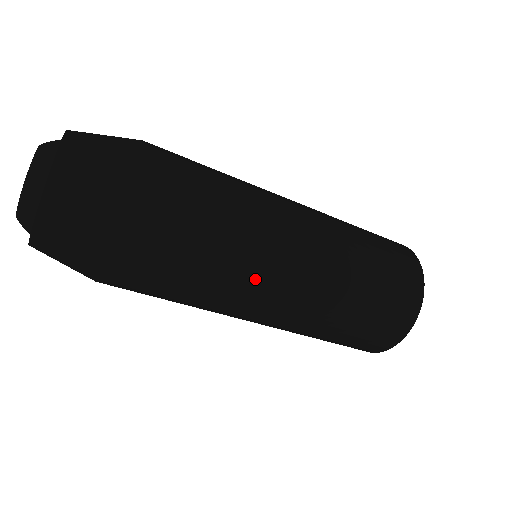
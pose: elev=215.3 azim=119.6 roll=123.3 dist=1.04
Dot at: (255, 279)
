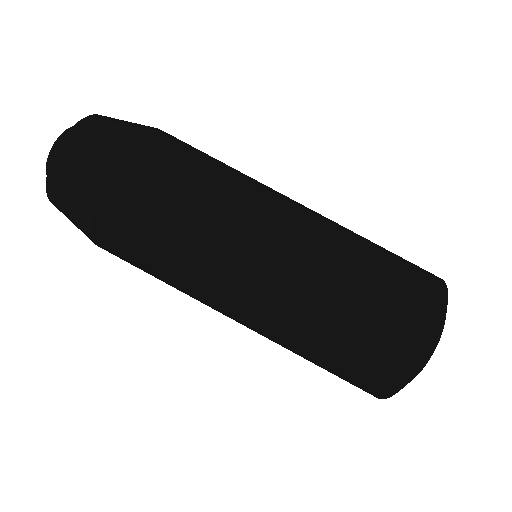
Dot at: (219, 267)
